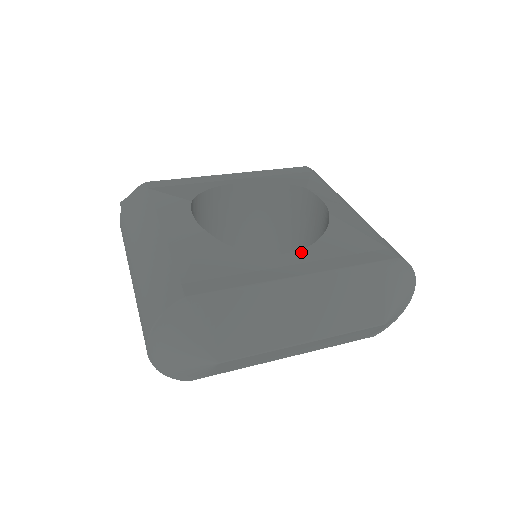
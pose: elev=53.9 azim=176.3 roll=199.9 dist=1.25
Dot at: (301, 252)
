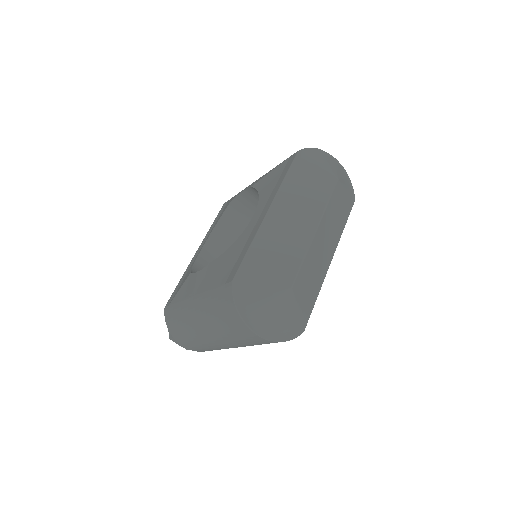
Dot at: (258, 208)
